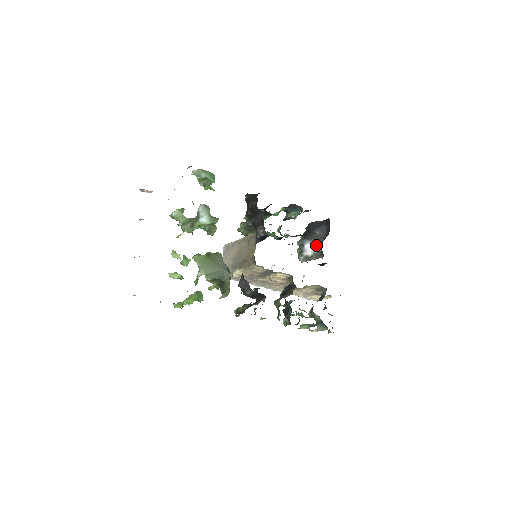
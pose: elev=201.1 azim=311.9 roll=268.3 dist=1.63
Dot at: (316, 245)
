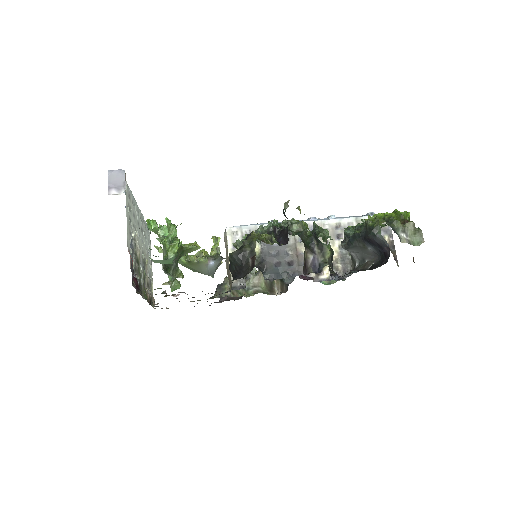
Dot at: (356, 258)
